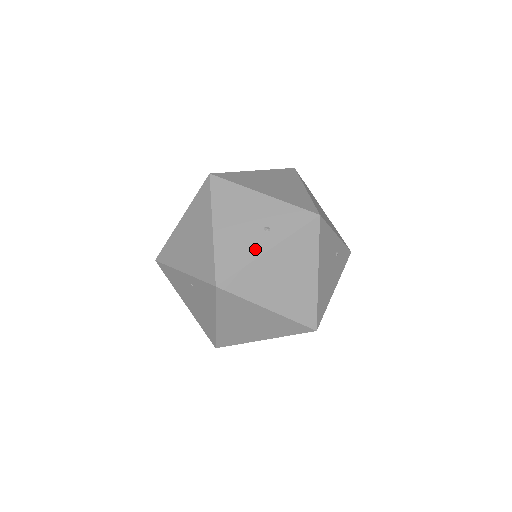
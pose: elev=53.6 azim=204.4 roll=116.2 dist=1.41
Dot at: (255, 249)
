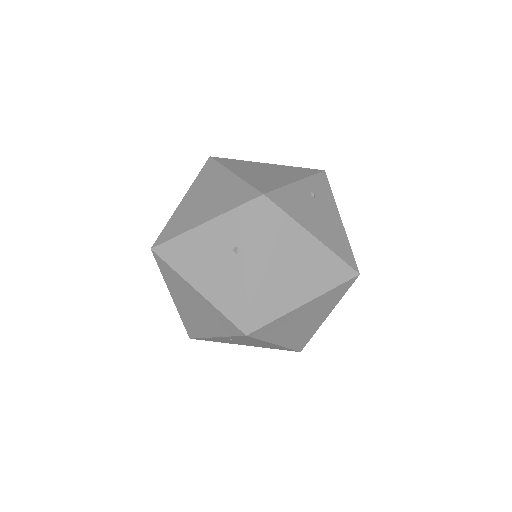
Dot at: (244, 276)
